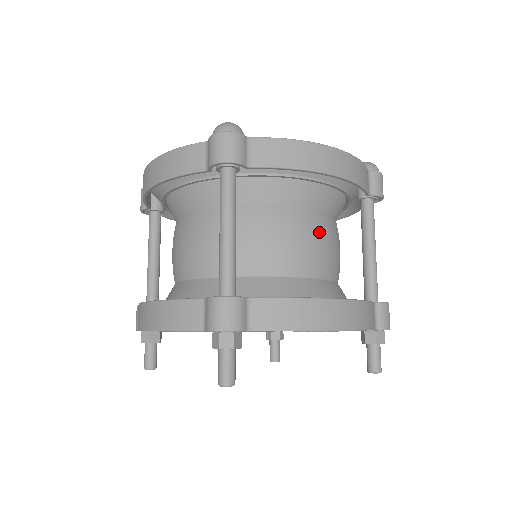
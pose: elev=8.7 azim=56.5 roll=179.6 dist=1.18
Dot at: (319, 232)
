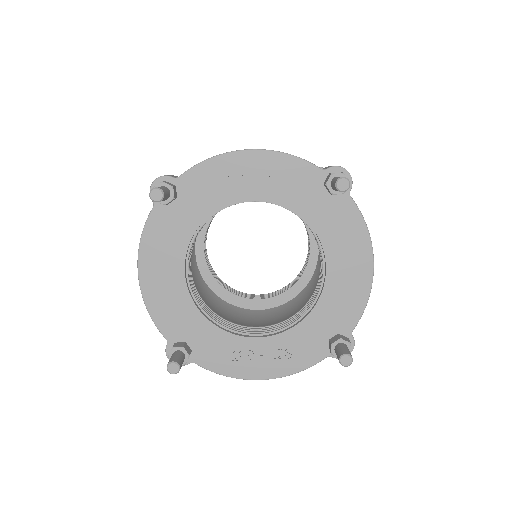
Dot at: occluded
